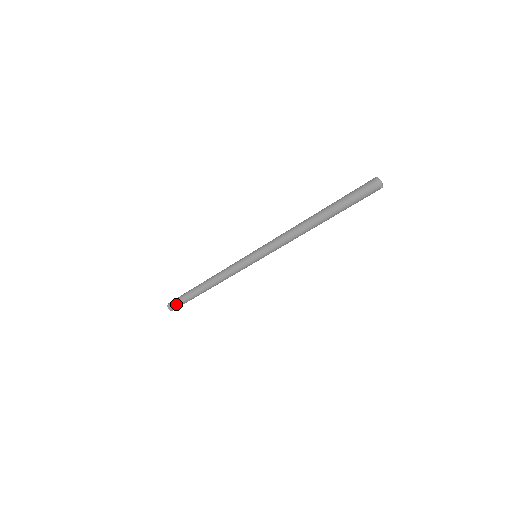
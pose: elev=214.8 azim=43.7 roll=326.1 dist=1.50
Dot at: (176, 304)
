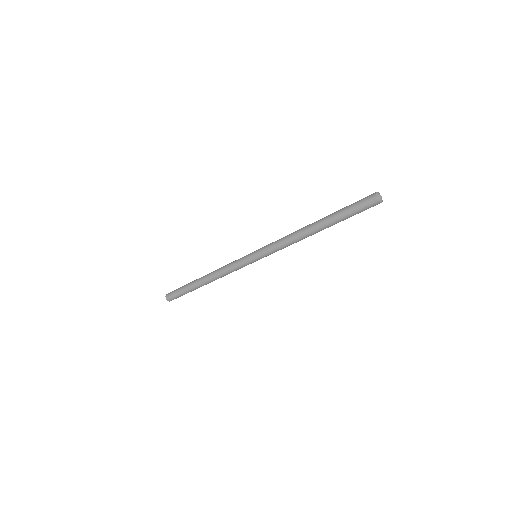
Dot at: (174, 295)
